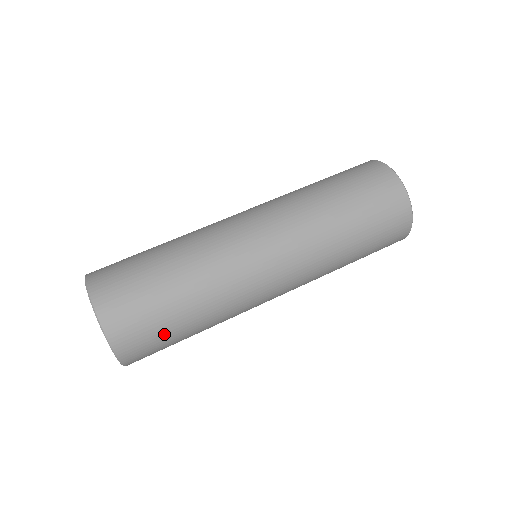
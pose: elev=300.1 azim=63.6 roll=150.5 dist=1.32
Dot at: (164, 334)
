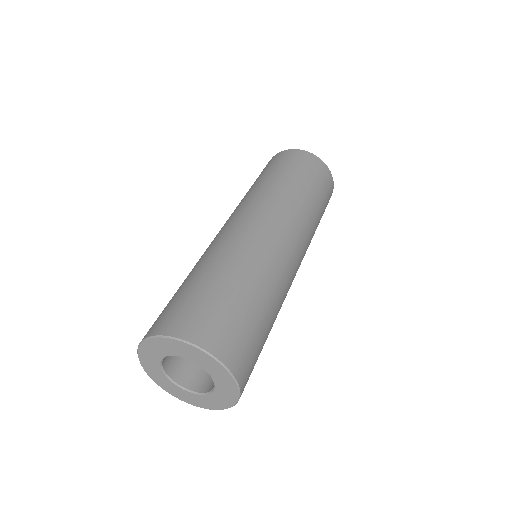
Dot at: (257, 338)
